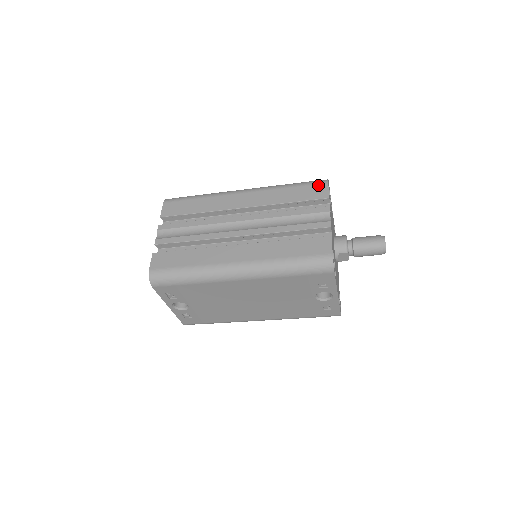
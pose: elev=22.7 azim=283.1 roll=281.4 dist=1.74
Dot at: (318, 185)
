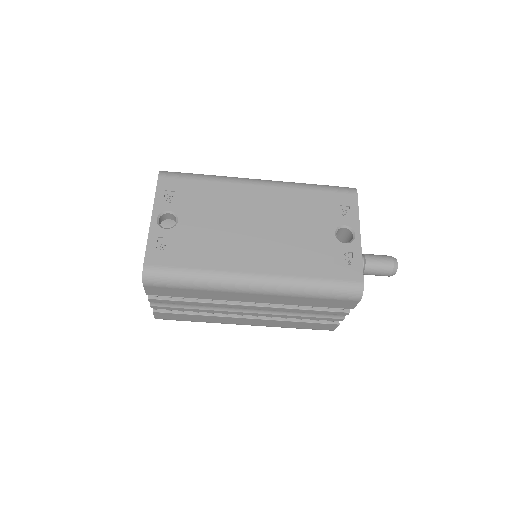
Dot at: occluded
